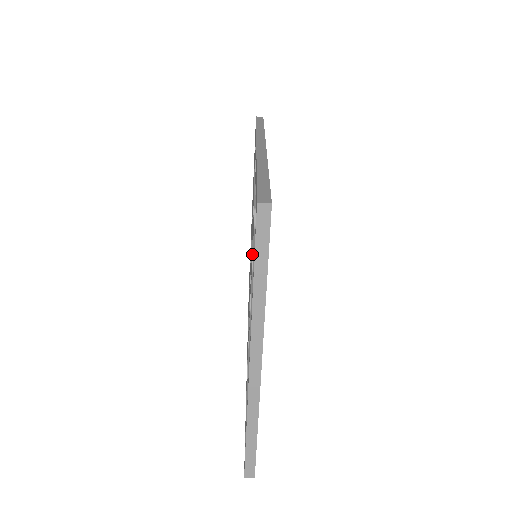
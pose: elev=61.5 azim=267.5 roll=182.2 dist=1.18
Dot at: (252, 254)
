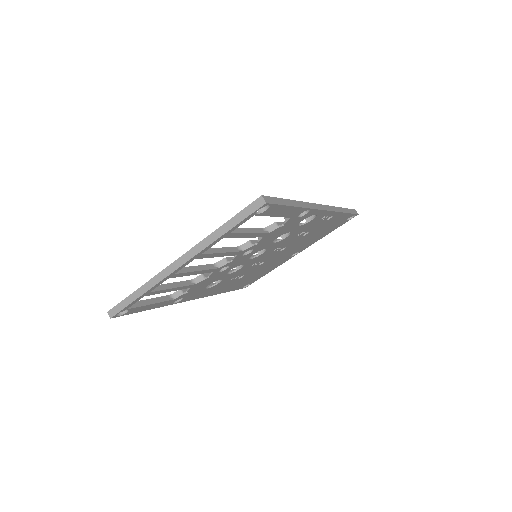
Dot at: (249, 240)
